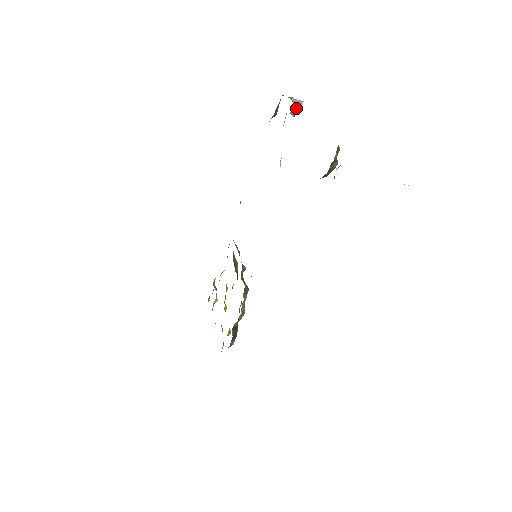
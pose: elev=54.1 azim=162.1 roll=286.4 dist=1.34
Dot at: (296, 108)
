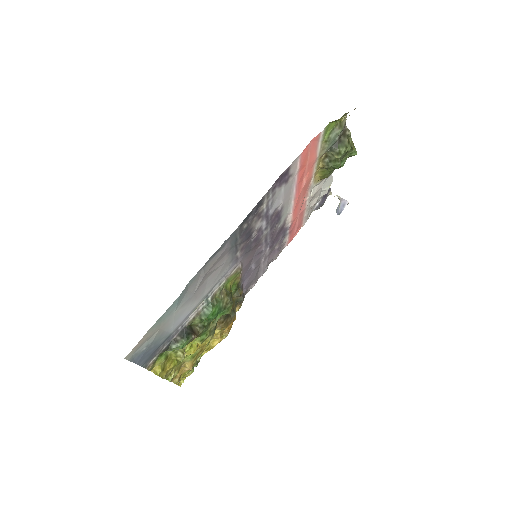
Dot at: (341, 206)
